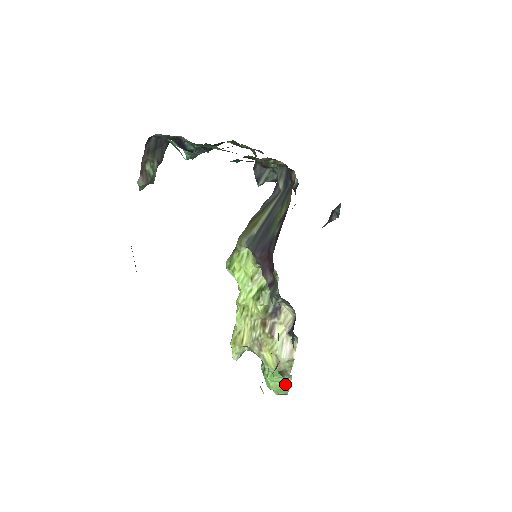
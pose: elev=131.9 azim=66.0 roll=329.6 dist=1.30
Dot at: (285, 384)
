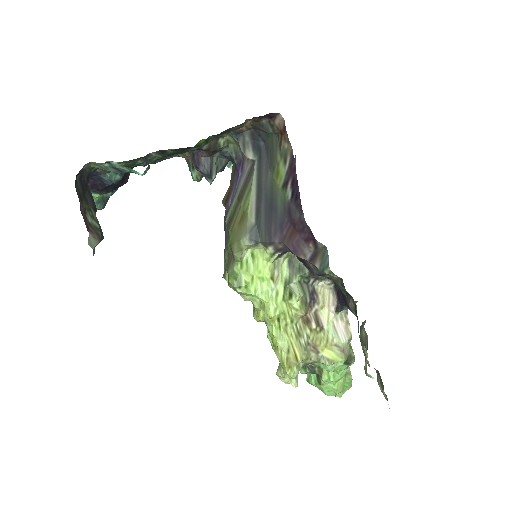
Dot at: (346, 376)
